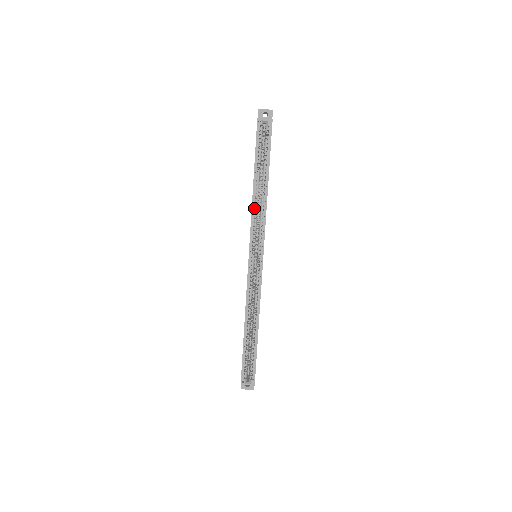
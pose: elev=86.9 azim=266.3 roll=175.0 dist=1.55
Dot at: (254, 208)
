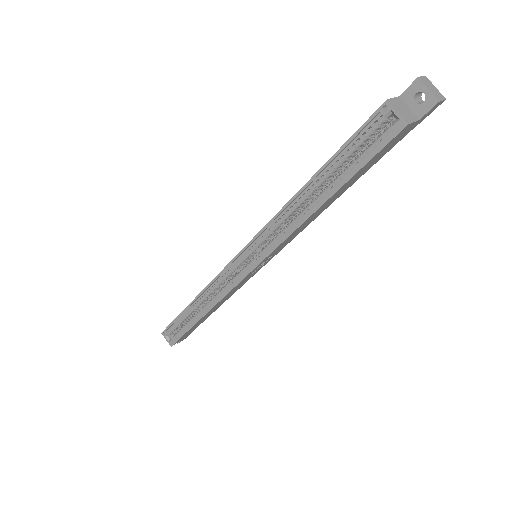
Dot at: (284, 213)
